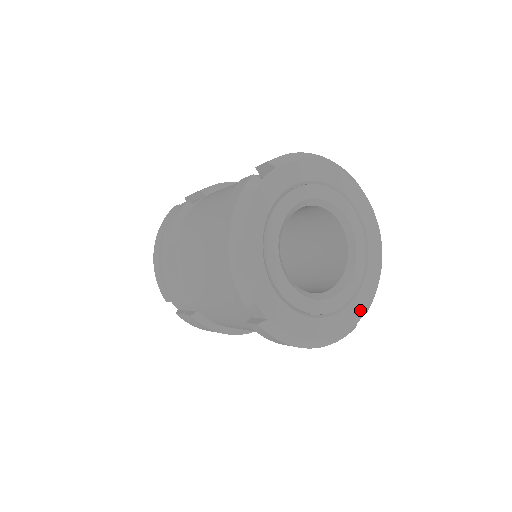
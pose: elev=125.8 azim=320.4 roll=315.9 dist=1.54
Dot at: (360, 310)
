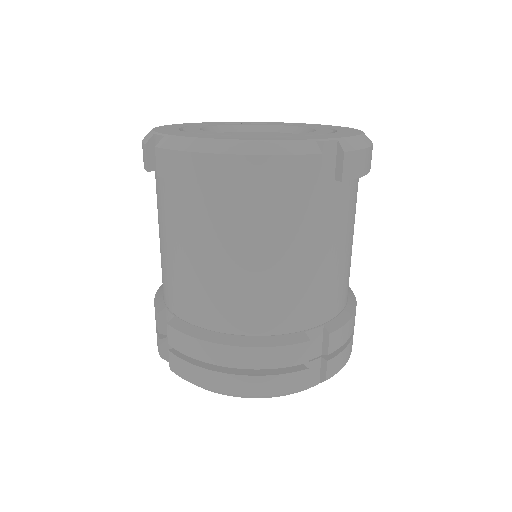
Dot at: (320, 138)
